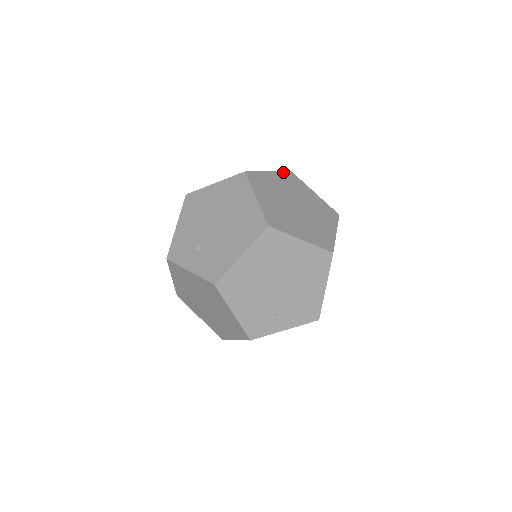
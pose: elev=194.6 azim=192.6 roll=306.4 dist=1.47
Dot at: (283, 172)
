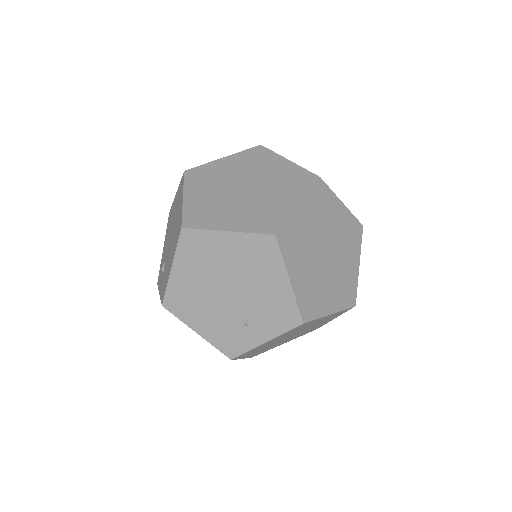
Dot at: (246, 151)
